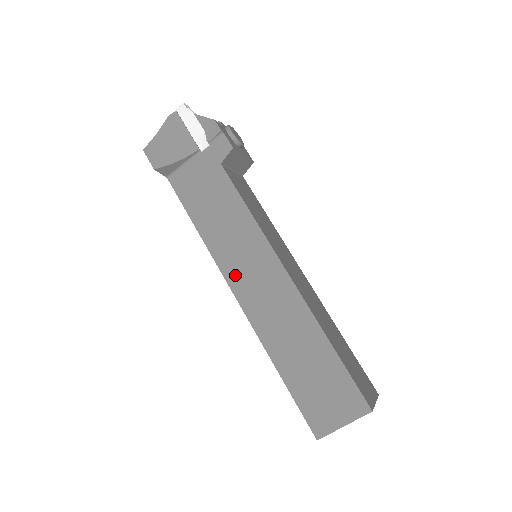
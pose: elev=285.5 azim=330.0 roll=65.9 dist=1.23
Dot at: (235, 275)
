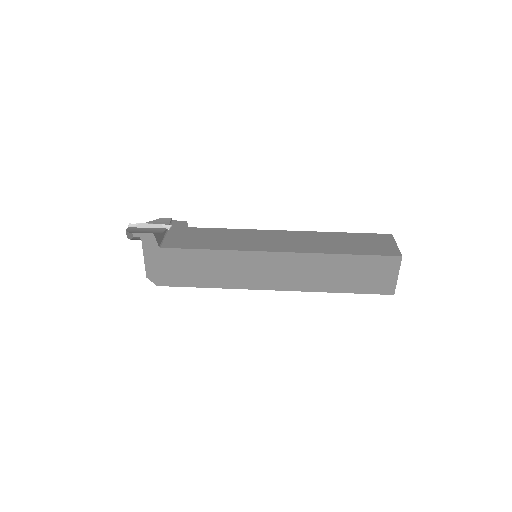
Dot at: (264, 247)
